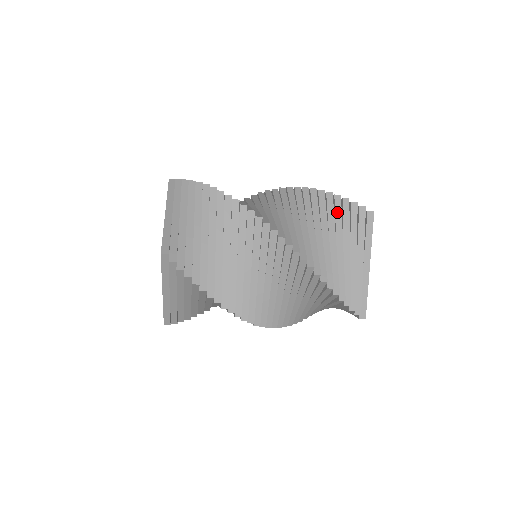
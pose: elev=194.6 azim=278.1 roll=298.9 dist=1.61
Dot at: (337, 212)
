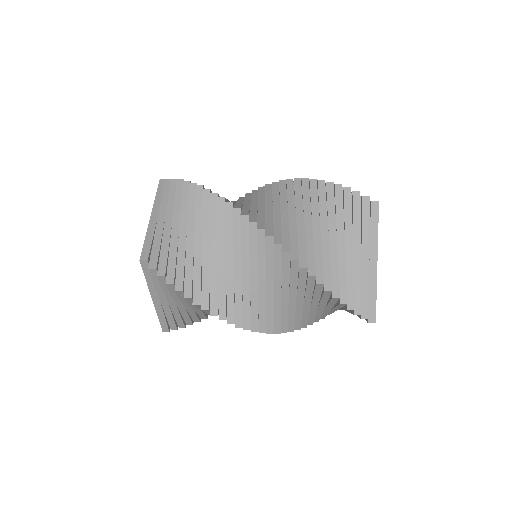
Dot at: (338, 204)
